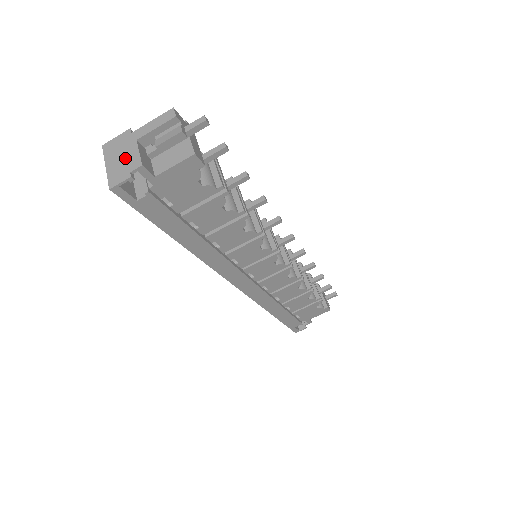
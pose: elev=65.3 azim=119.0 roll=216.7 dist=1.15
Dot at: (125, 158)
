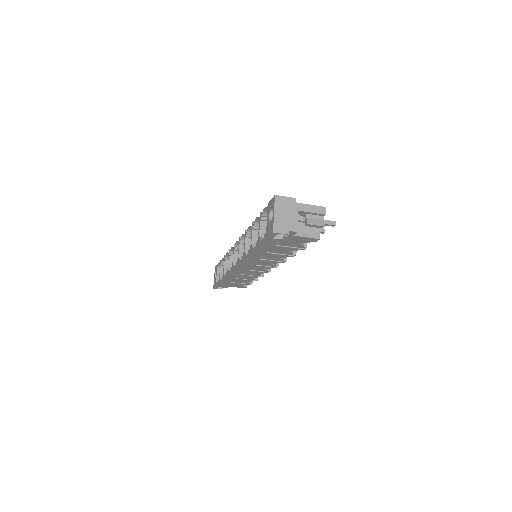
Dot at: (288, 218)
